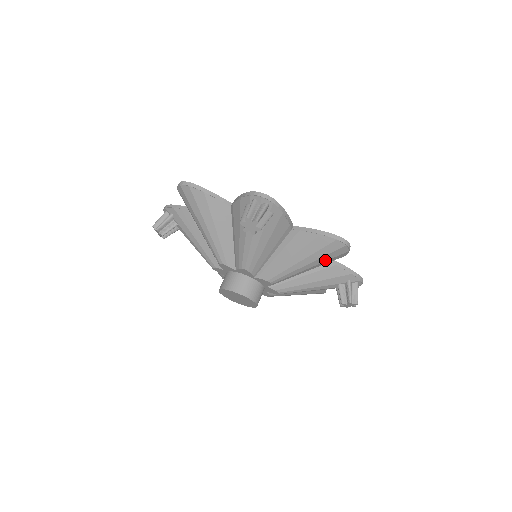
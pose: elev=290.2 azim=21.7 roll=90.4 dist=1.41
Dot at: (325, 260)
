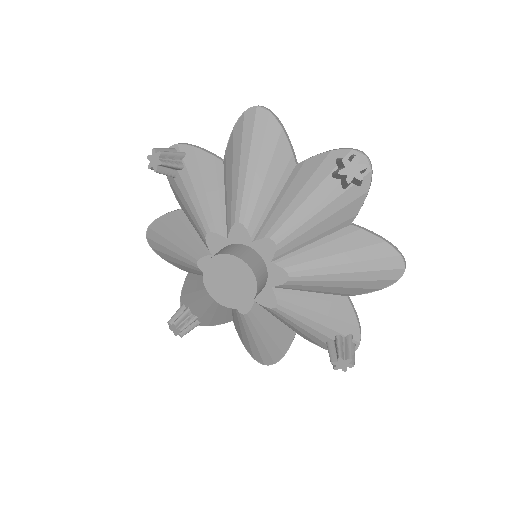
Dot at: (368, 278)
